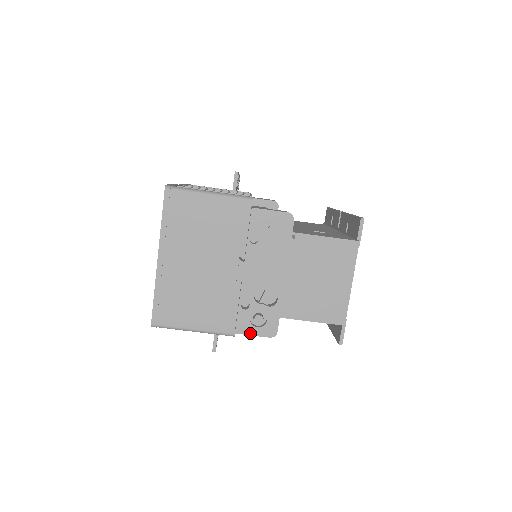
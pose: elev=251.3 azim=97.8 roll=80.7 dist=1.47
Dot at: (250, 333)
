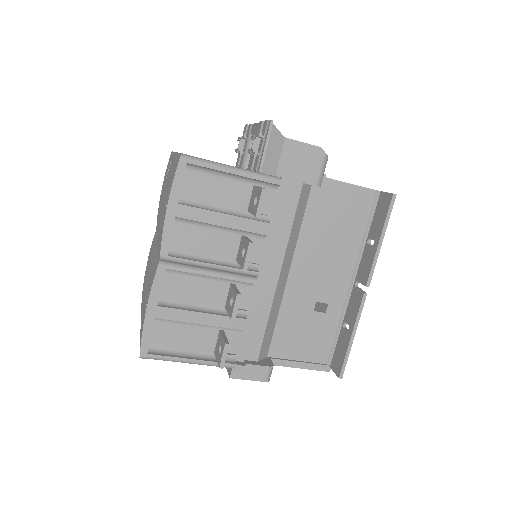
Dot at: occluded
